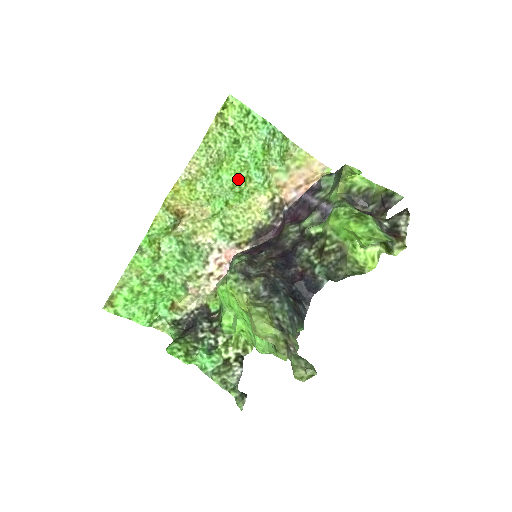
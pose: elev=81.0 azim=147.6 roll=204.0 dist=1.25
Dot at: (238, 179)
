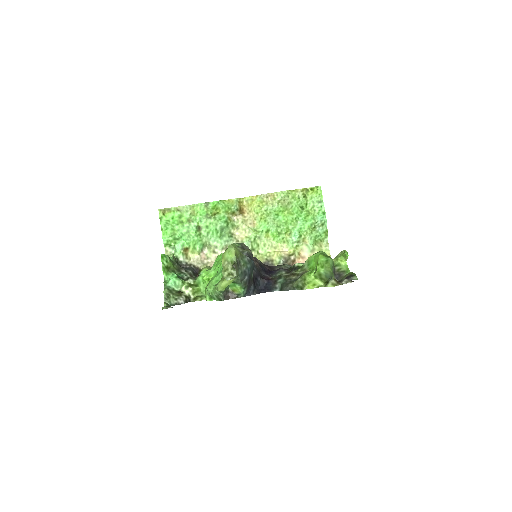
Dot at: (285, 226)
